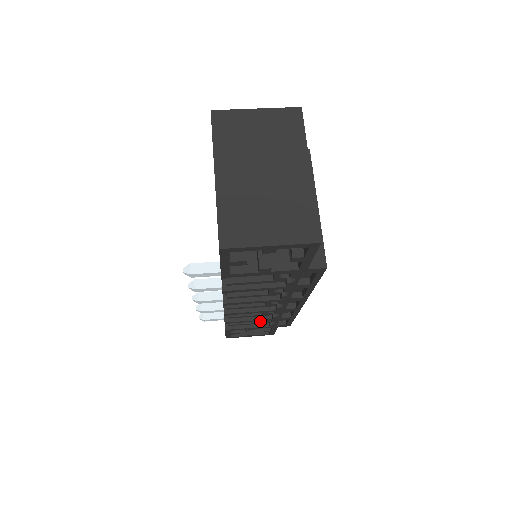
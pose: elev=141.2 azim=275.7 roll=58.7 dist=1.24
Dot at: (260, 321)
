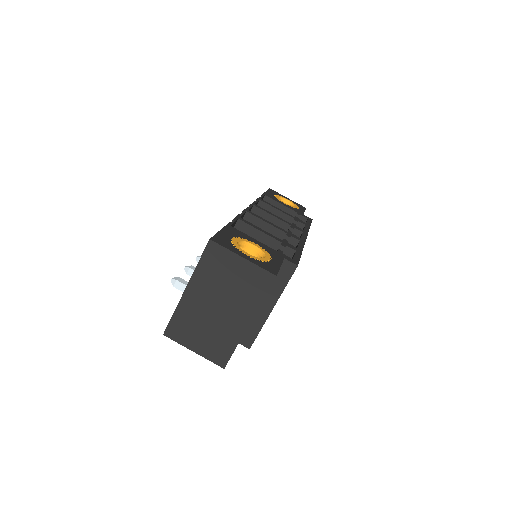
Dot at: occluded
